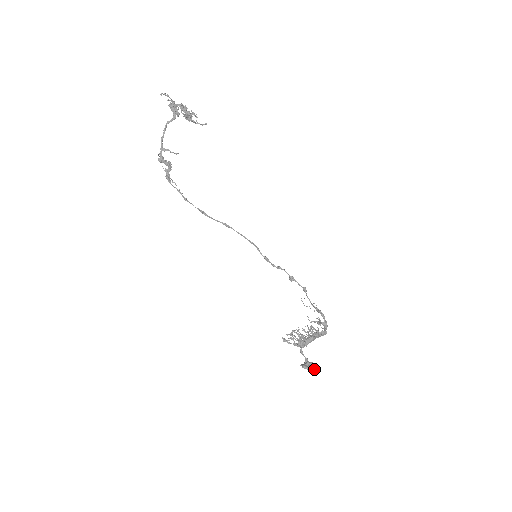
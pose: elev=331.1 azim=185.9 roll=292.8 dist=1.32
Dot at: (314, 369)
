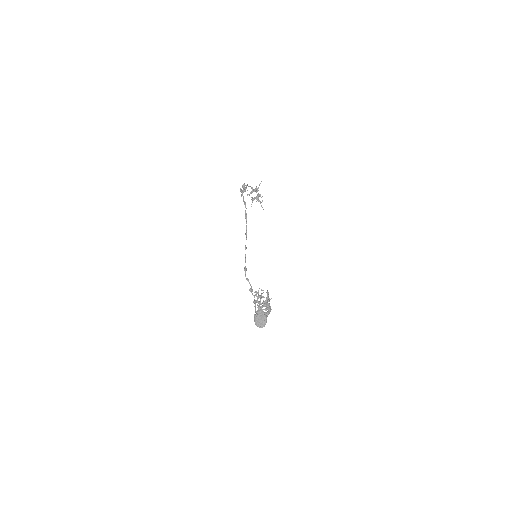
Dot at: occluded
